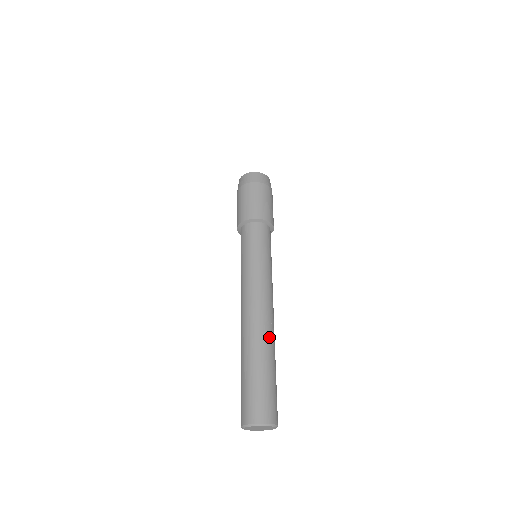
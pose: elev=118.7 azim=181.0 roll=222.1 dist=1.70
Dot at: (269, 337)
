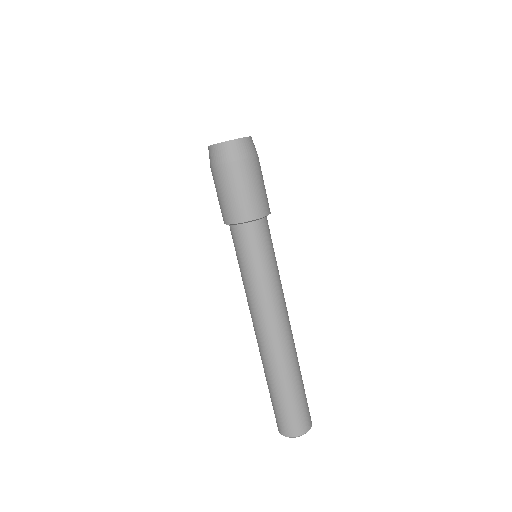
Dot at: (295, 352)
